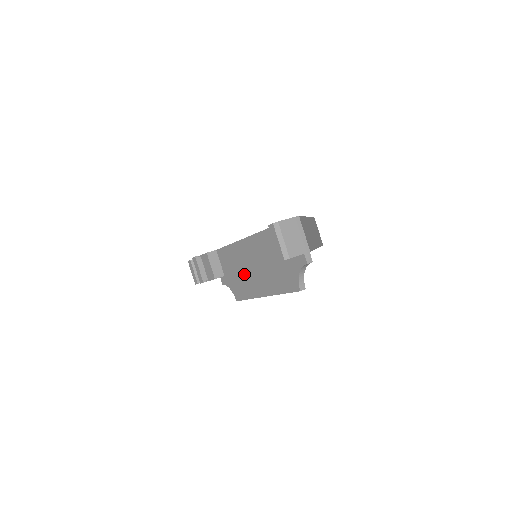
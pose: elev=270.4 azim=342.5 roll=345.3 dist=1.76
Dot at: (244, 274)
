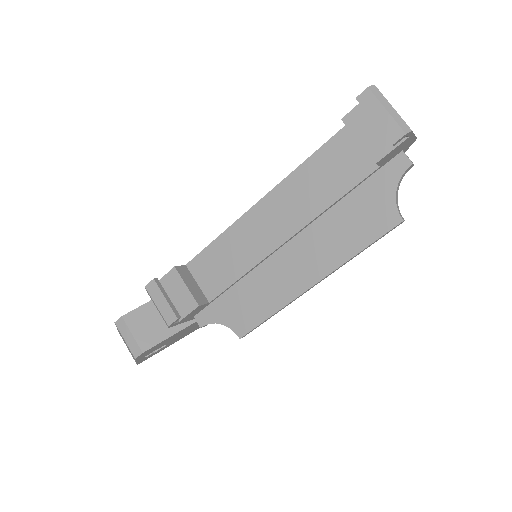
Dot at: (258, 272)
